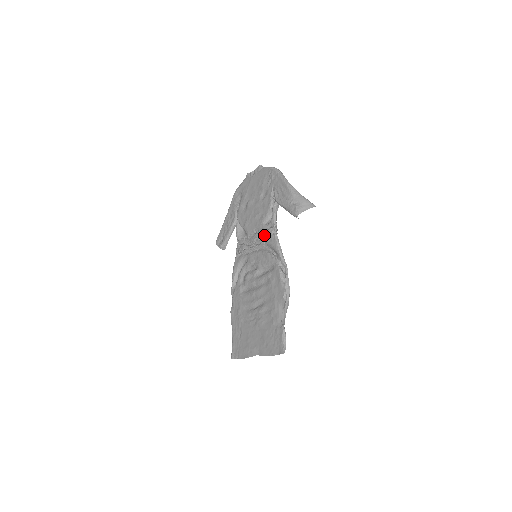
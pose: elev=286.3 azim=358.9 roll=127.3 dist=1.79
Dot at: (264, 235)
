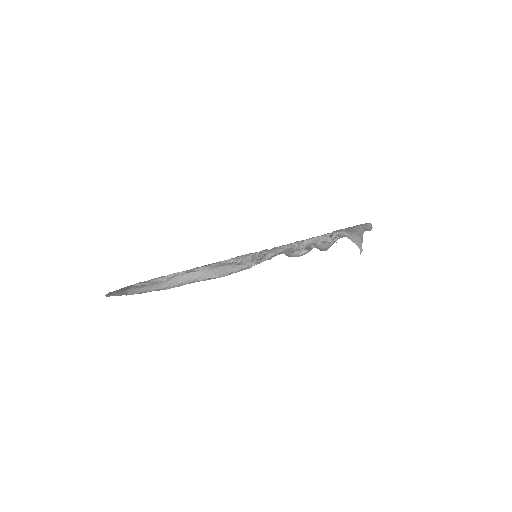
Dot at: occluded
